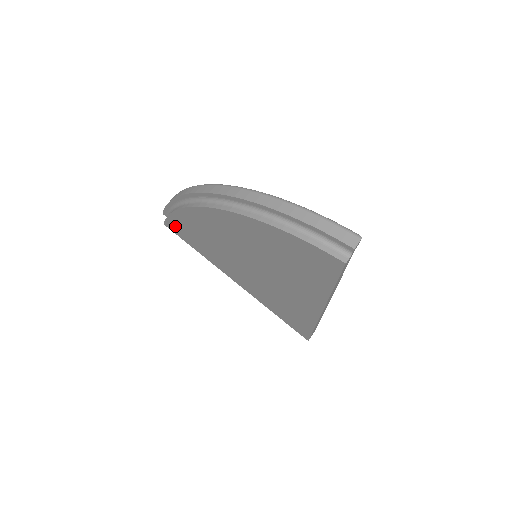
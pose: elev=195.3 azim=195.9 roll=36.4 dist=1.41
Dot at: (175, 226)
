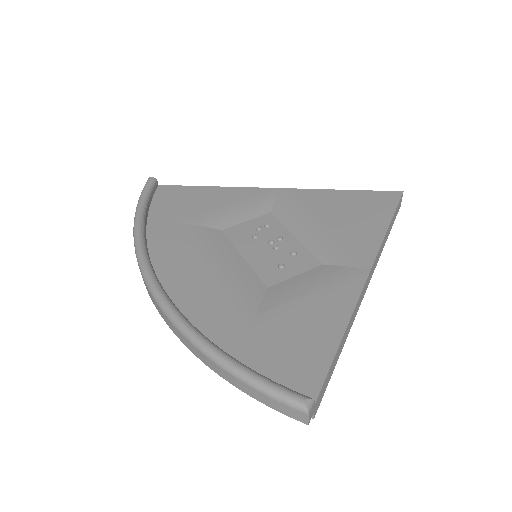
Dot at: occluded
